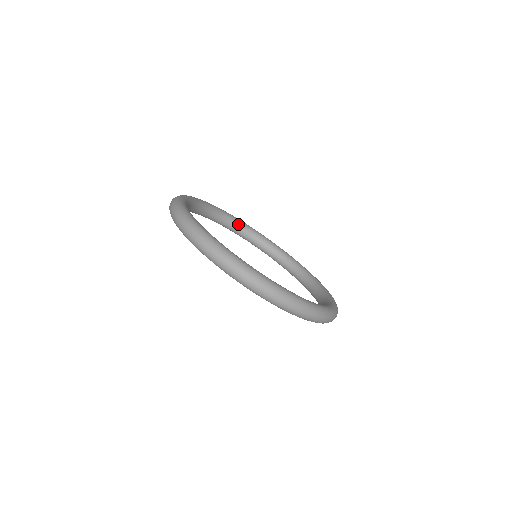
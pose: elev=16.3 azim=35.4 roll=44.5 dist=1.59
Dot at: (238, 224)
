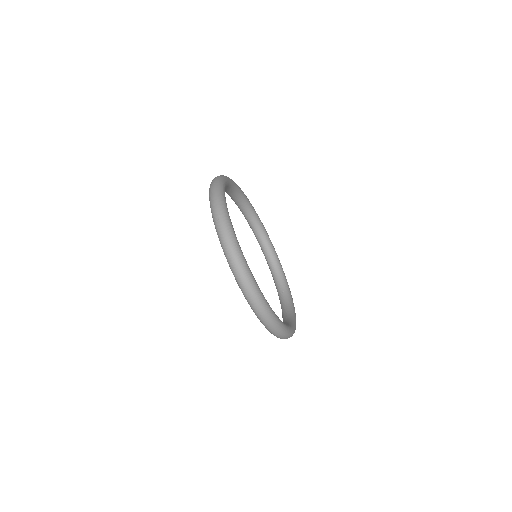
Dot at: (256, 221)
